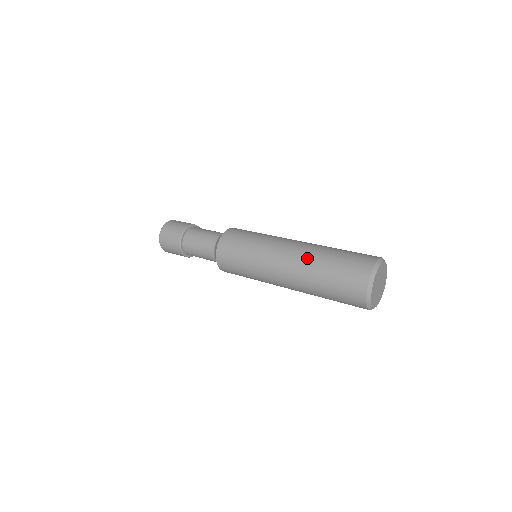
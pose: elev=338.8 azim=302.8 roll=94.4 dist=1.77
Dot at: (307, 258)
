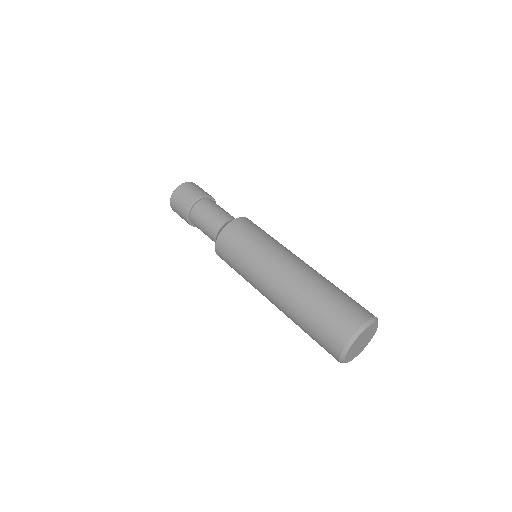
Dot at: (293, 295)
